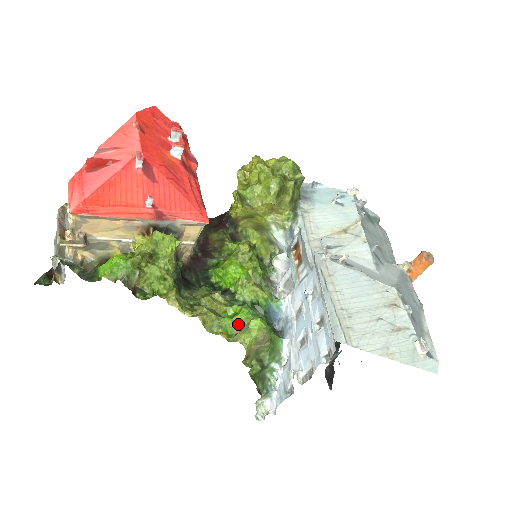
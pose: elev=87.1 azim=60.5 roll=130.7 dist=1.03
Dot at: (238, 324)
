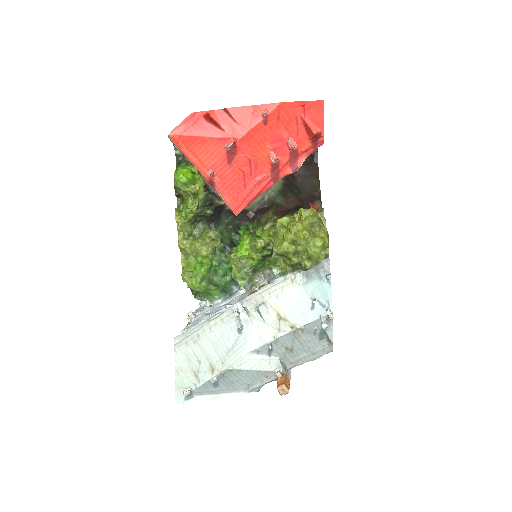
Dot at: (194, 269)
